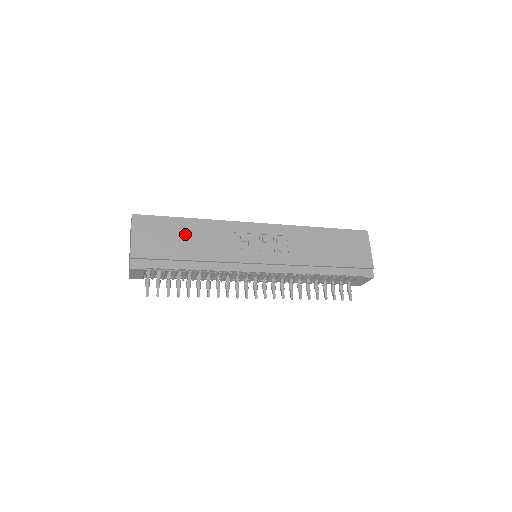
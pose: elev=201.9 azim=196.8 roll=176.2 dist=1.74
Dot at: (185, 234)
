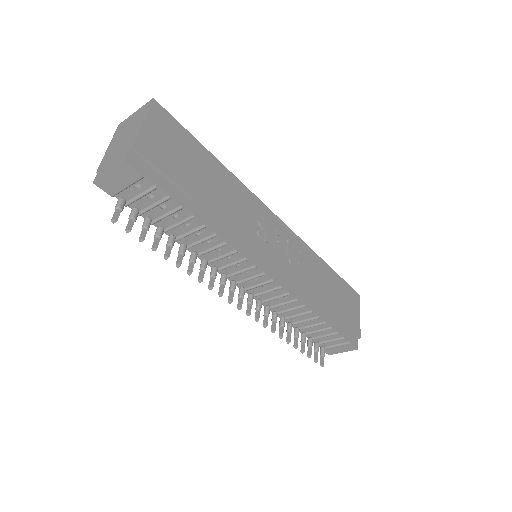
Dot at: (206, 171)
